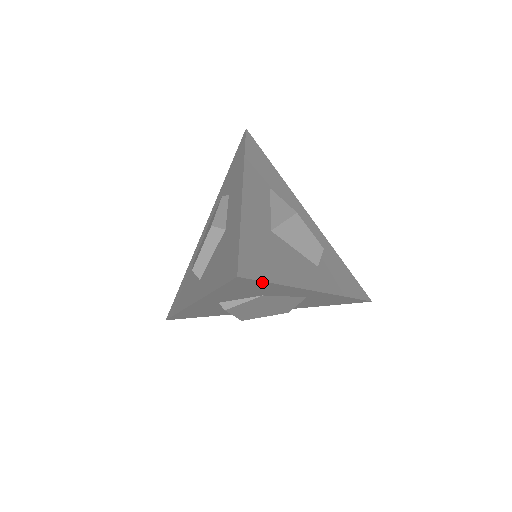
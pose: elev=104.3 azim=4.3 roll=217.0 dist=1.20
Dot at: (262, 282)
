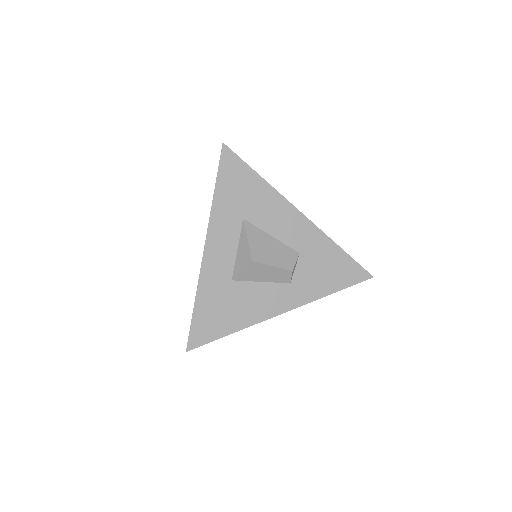
Dot at: (213, 340)
